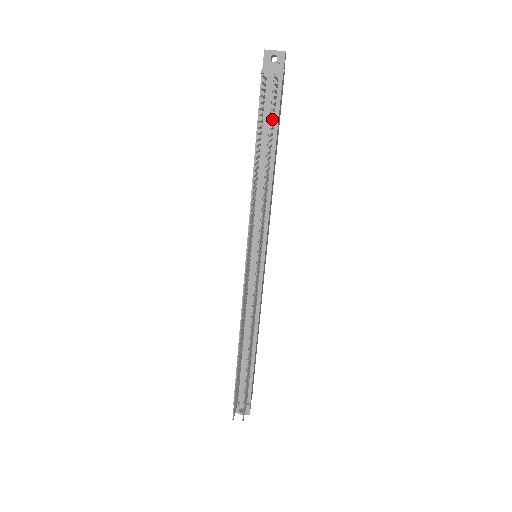
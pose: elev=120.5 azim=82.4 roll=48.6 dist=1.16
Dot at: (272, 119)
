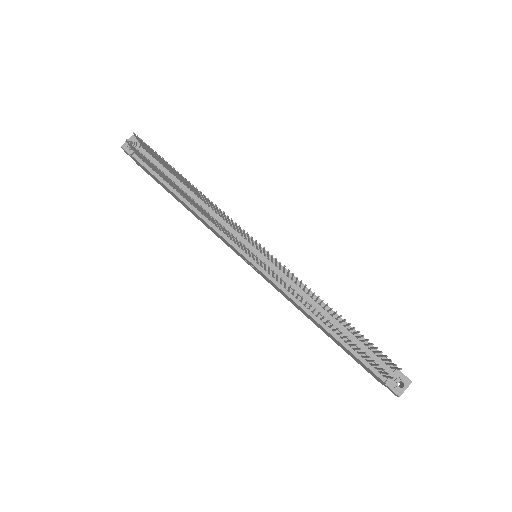
Dot at: (165, 169)
